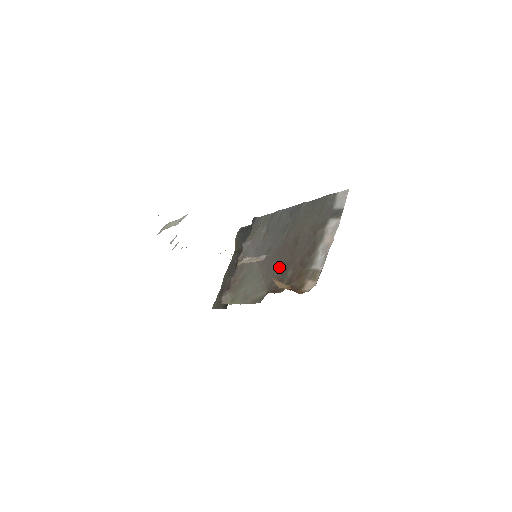
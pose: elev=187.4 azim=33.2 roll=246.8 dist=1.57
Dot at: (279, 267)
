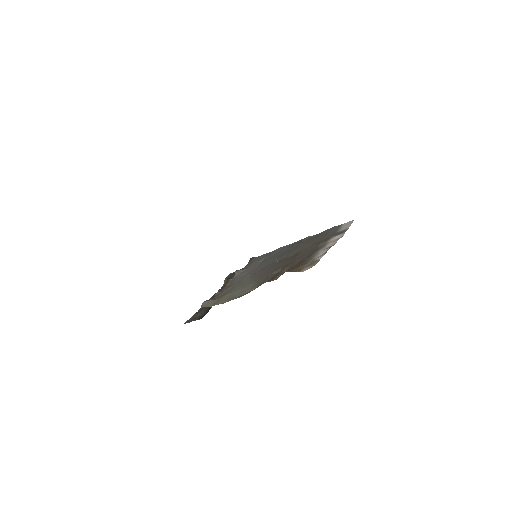
Dot at: (274, 271)
